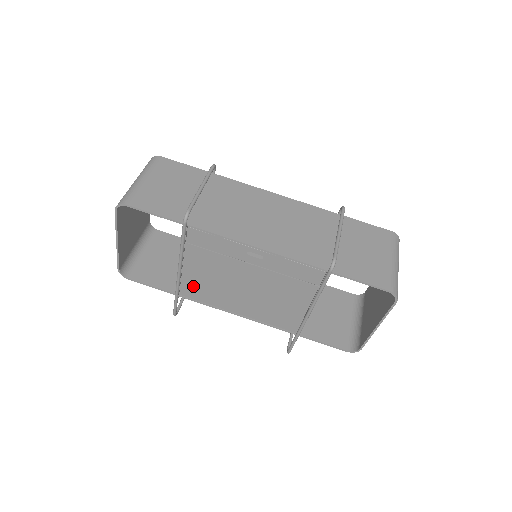
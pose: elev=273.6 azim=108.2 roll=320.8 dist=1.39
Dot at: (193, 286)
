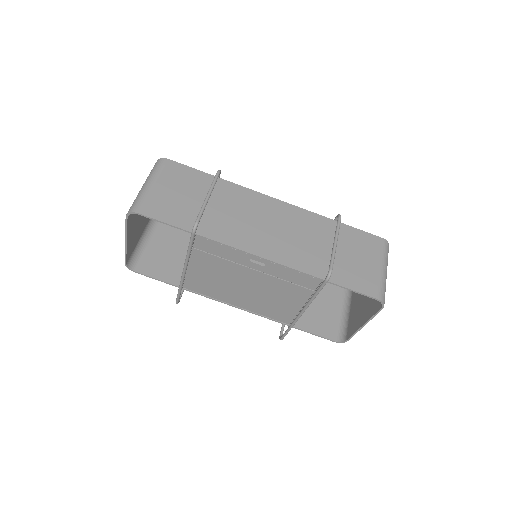
Dot at: (196, 282)
